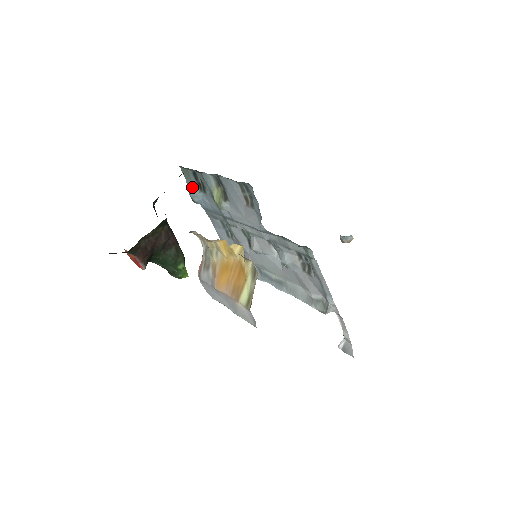
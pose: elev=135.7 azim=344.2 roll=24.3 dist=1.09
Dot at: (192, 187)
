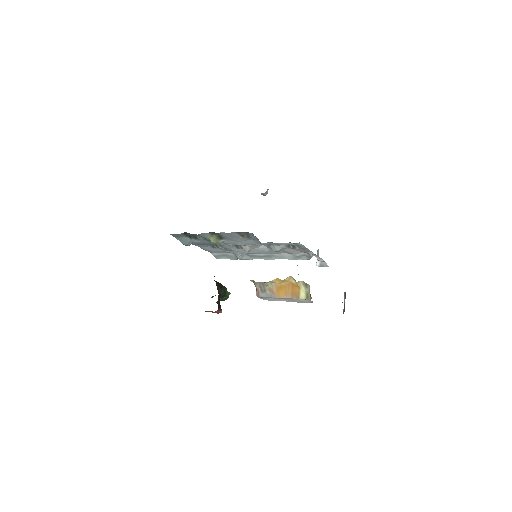
Dot at: (184, 240)
